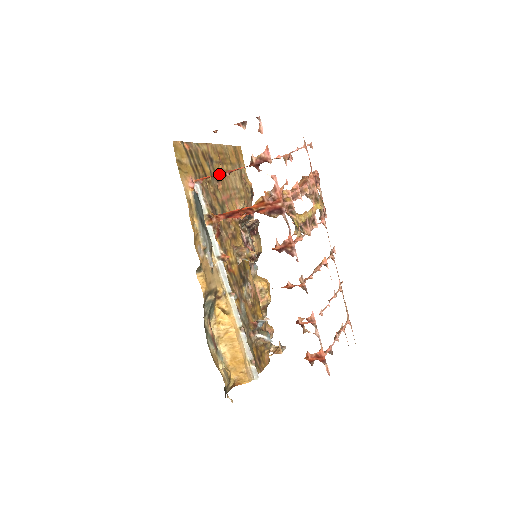
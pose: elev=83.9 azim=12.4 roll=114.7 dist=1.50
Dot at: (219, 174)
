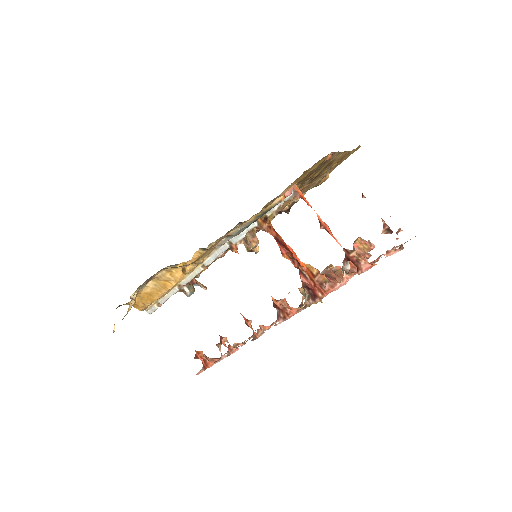
Dot at: (318, 176)
